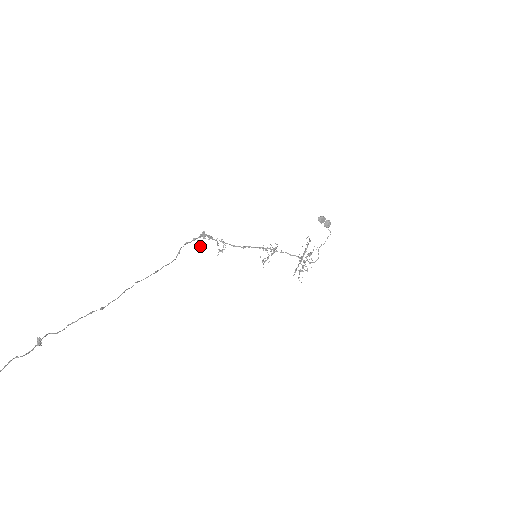
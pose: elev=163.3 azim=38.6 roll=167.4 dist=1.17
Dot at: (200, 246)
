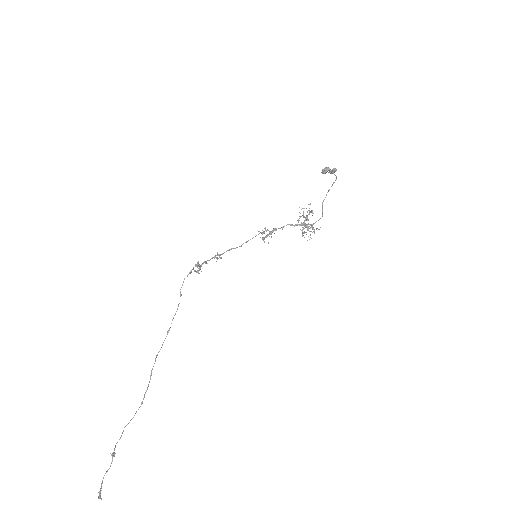
Dot at: (198, 271)
